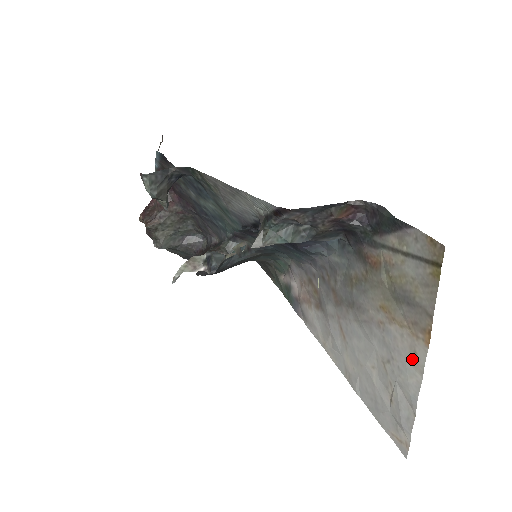
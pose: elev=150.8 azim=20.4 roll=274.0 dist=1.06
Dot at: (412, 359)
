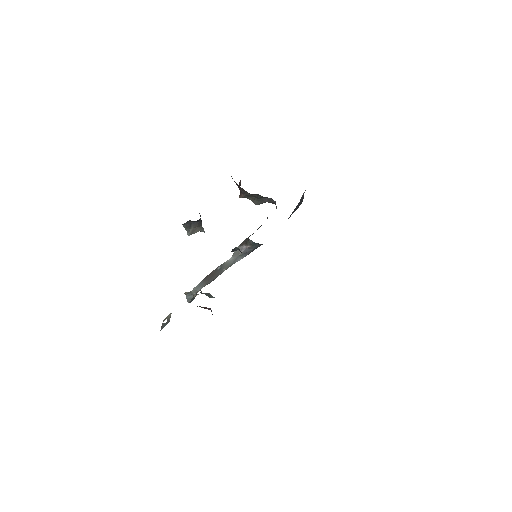
Dot at: occluded
